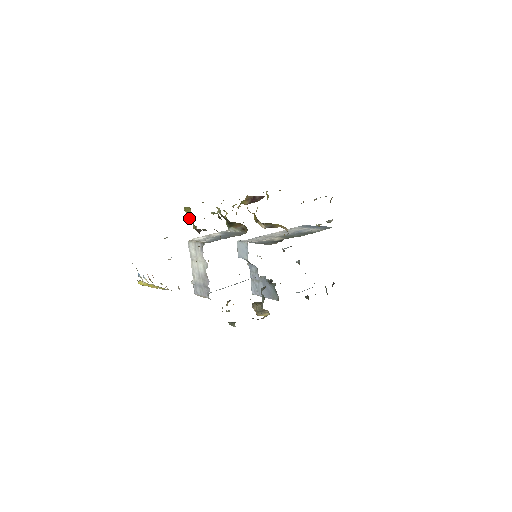
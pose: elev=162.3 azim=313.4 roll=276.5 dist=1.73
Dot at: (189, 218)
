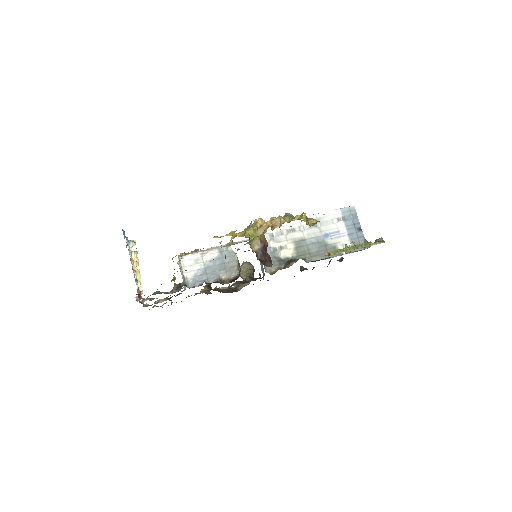
Dot at: occluded
